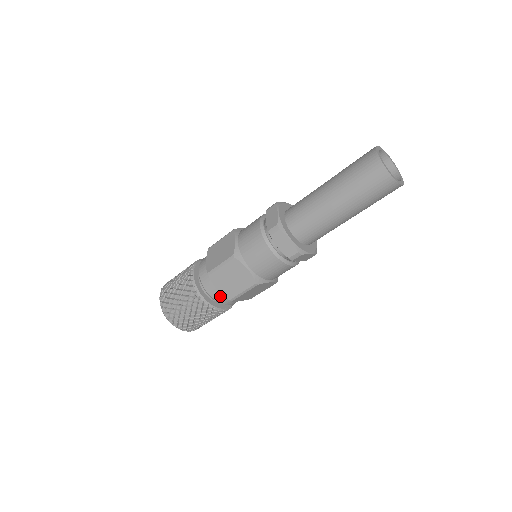
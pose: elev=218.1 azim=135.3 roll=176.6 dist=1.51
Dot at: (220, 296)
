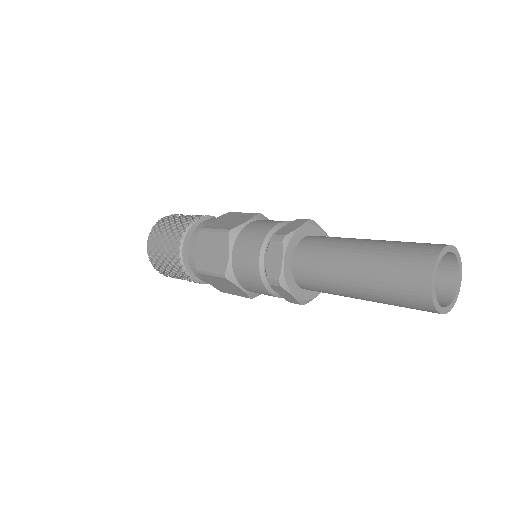
Dot at: occluded
